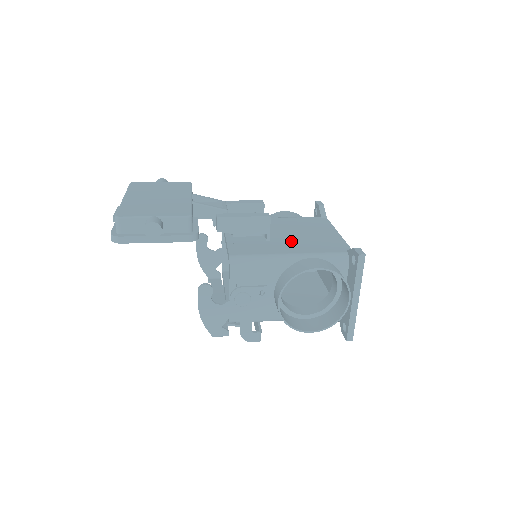
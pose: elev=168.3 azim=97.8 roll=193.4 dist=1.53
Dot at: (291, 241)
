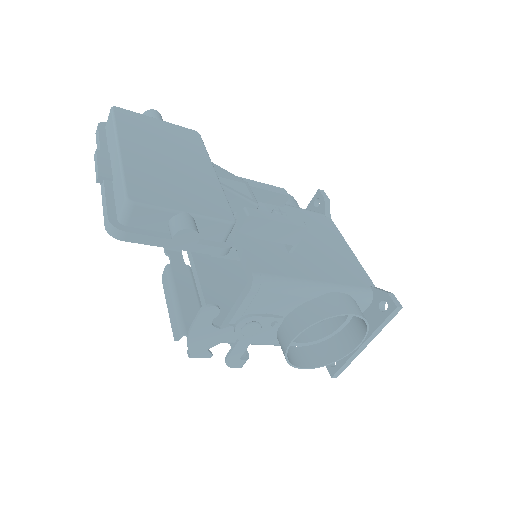
Dot at: (311, 256)
